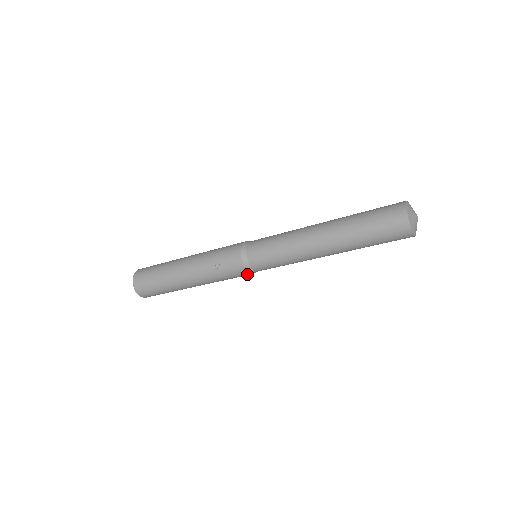
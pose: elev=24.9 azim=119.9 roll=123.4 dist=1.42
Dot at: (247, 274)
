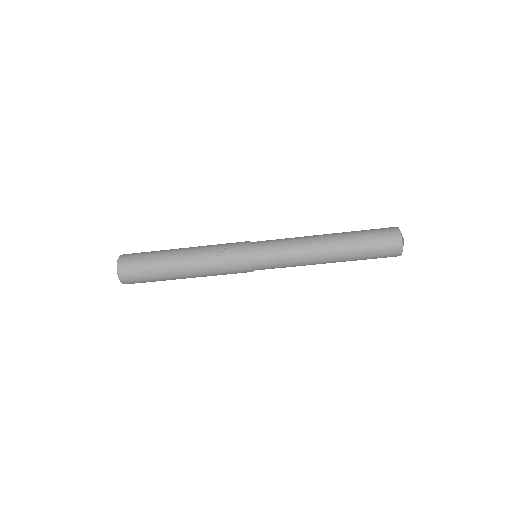
Dot at: (245, 267)
